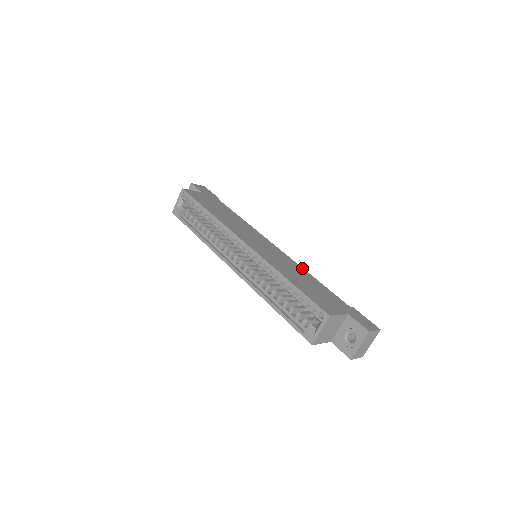
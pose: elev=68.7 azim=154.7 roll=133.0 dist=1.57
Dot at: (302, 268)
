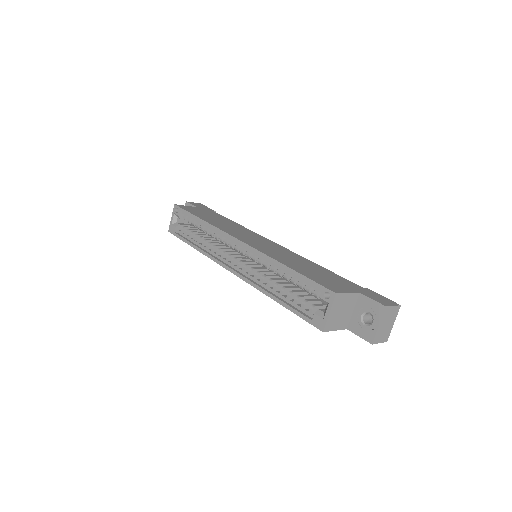
Dot at: (306, 259)
